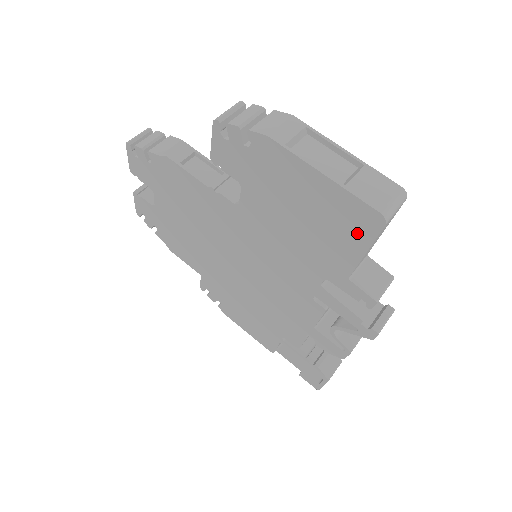
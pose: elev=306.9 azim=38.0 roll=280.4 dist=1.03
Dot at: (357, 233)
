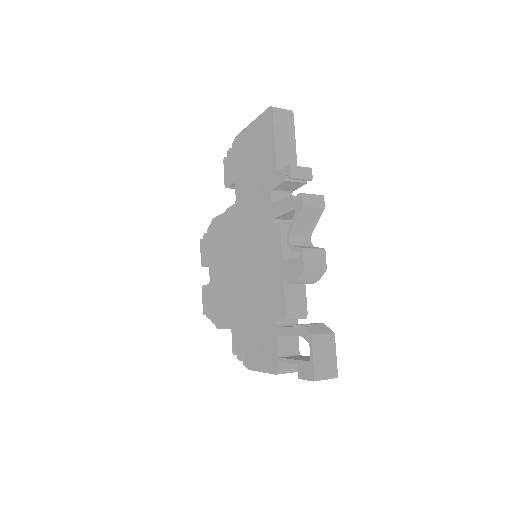
Dot at: (268, 132)
